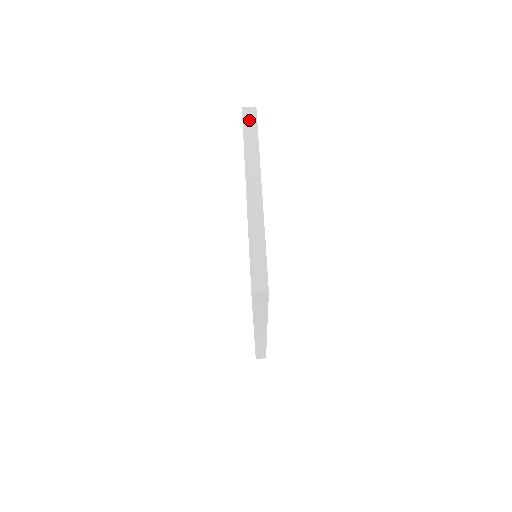
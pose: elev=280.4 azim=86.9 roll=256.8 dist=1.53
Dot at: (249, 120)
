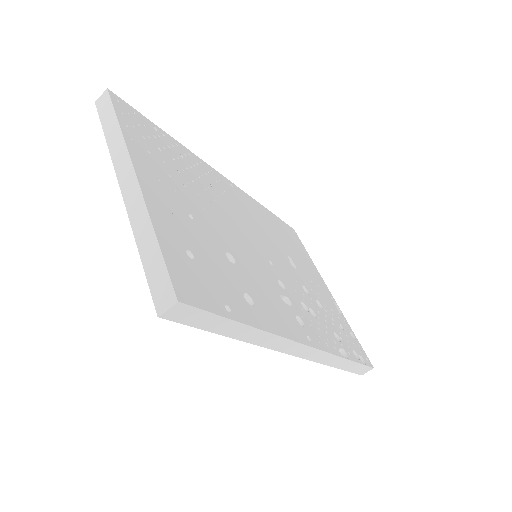
Dot at: (104, 109)
